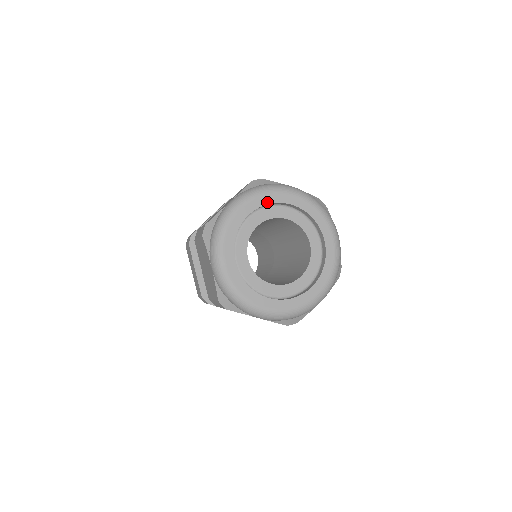
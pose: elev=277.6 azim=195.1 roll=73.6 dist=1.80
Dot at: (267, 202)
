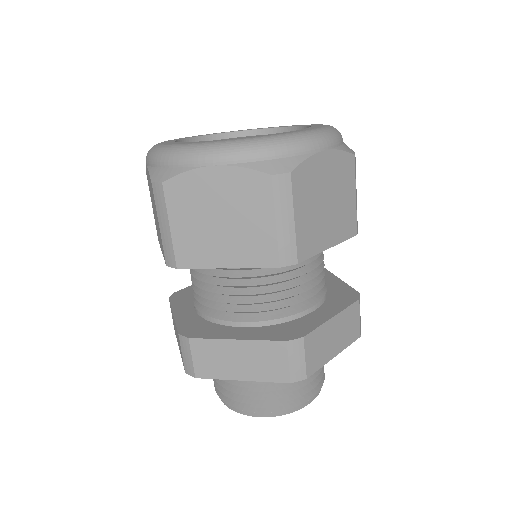
Dot at: (286, 127)
